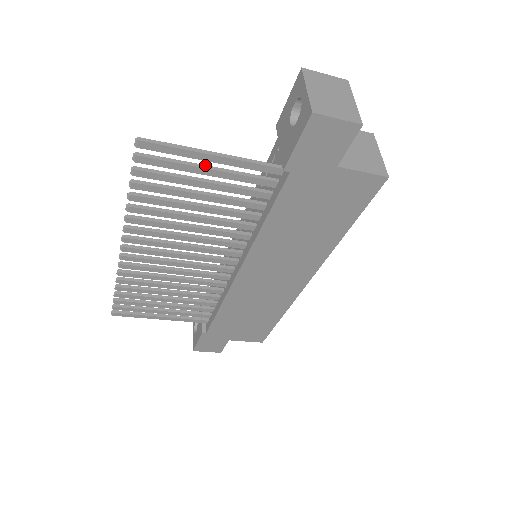
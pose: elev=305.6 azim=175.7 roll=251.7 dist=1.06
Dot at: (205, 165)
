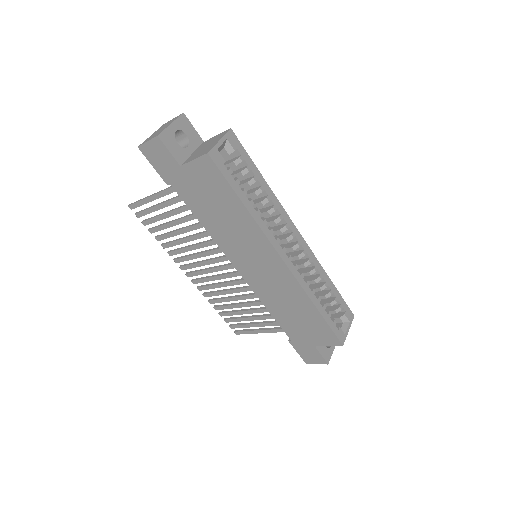
Dot at: (158, 204)
